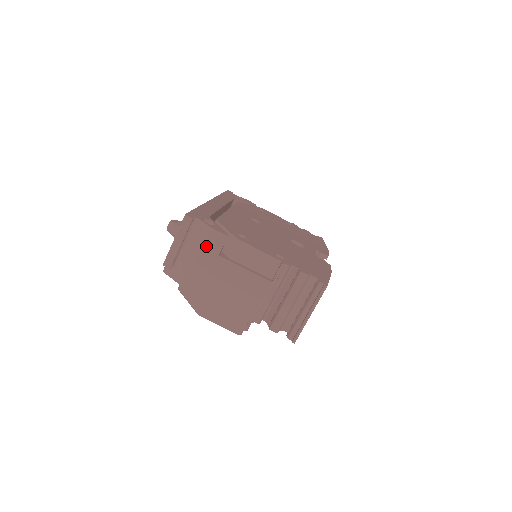
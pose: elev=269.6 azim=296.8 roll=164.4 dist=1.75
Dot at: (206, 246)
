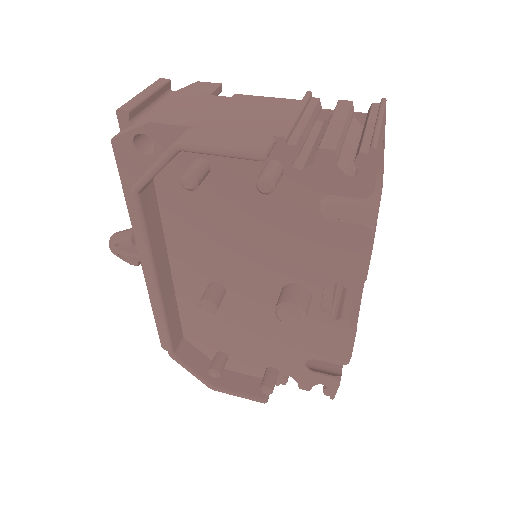
Dot at: (189, 92)
